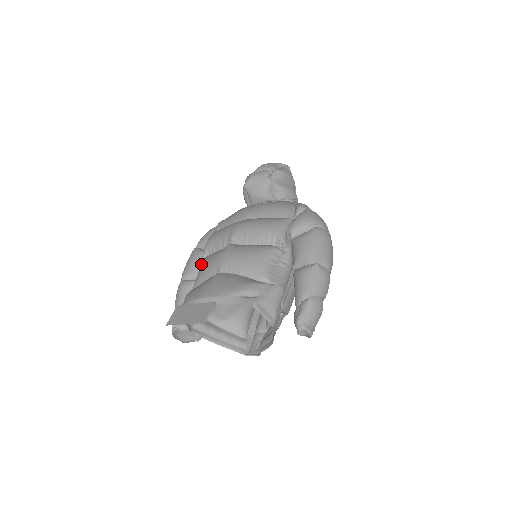
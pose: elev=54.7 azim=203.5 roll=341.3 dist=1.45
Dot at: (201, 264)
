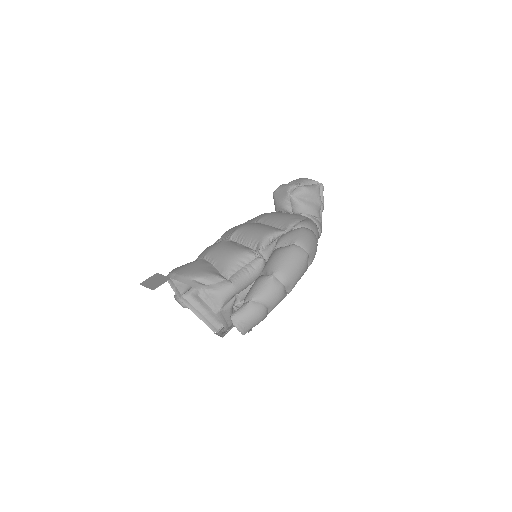
Dot at: occluded
